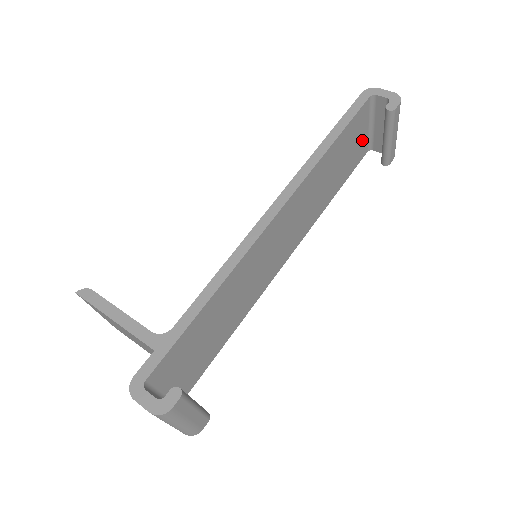
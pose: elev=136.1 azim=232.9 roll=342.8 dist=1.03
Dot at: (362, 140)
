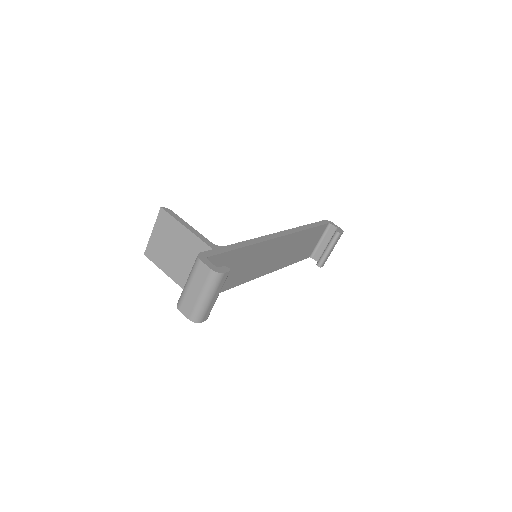
Dot at: (313, 246)
